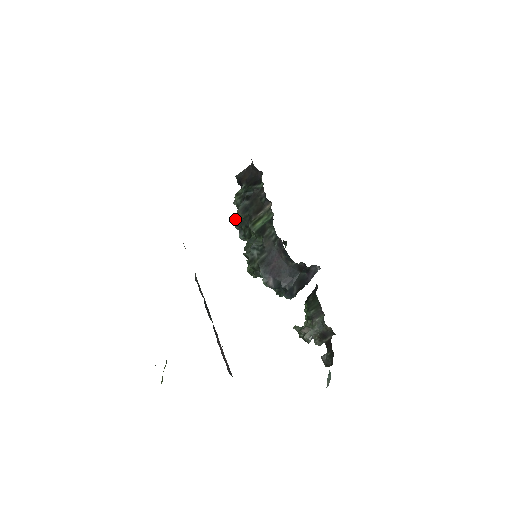
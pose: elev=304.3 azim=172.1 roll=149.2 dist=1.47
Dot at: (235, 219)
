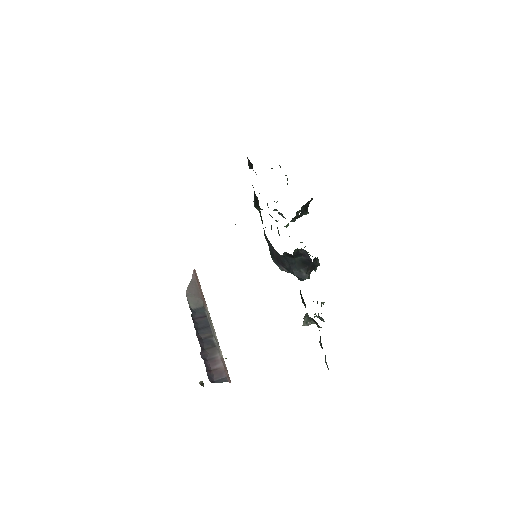
Dot at: (267, 205)
